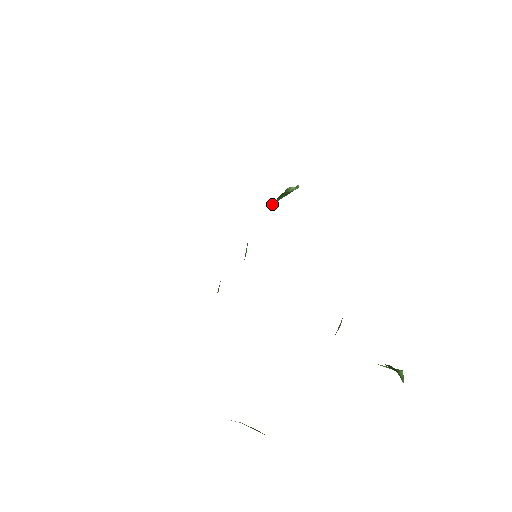
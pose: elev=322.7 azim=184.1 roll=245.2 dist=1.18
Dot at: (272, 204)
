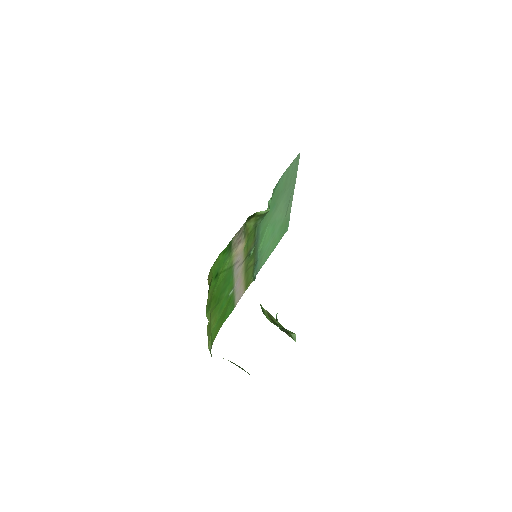
Dot at: (248, 223)
